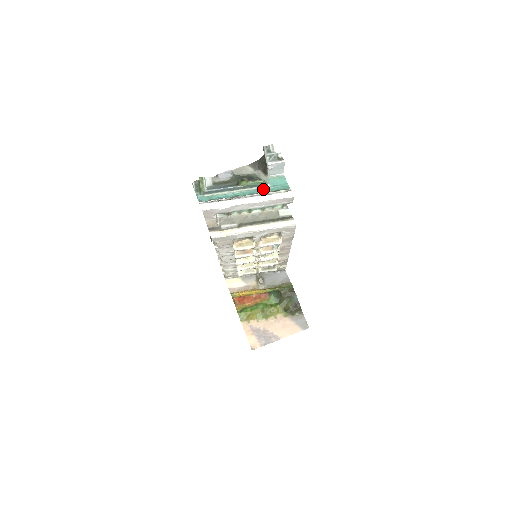
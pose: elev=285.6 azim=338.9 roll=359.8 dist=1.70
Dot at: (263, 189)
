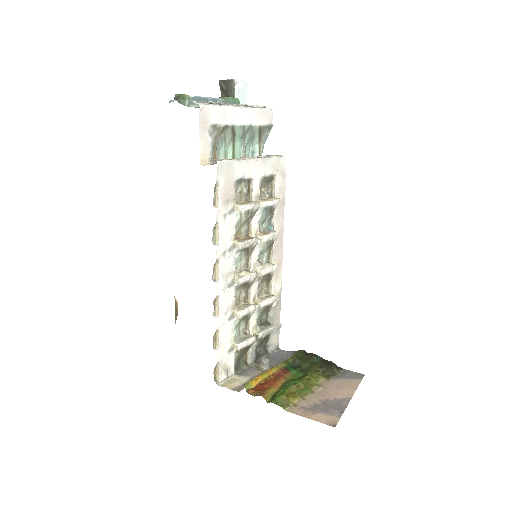
Dot at: occluded
